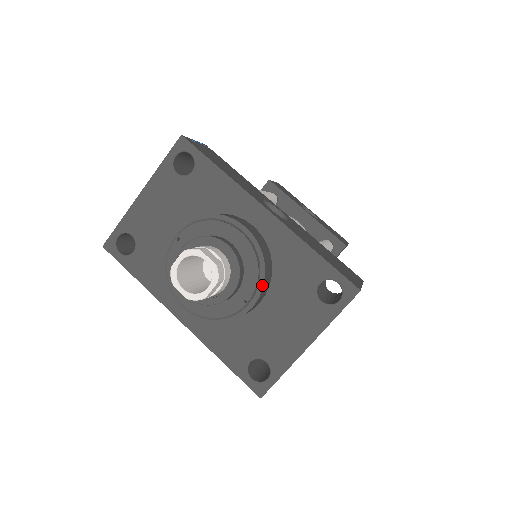
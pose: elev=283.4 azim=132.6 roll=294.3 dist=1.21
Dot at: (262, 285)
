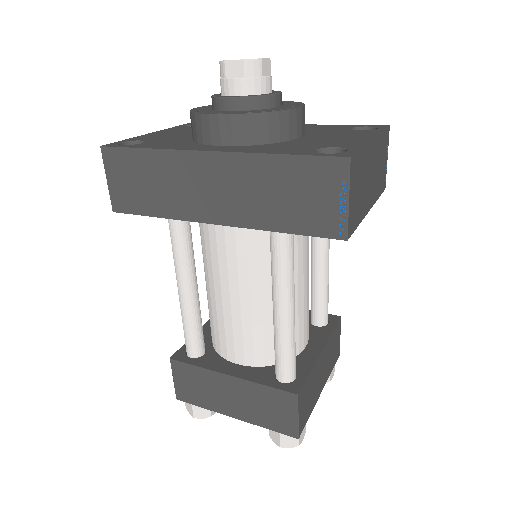
Dot at: (303, 104)
